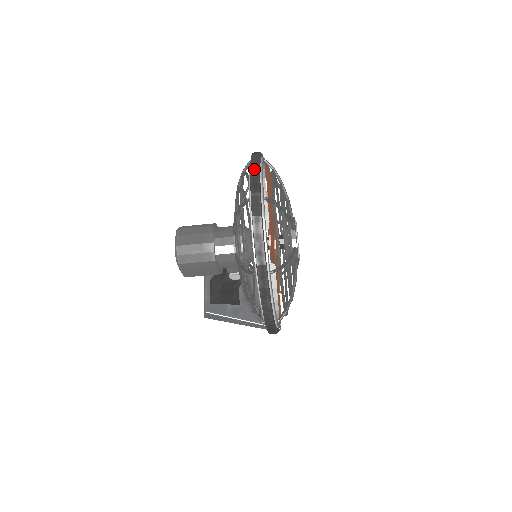
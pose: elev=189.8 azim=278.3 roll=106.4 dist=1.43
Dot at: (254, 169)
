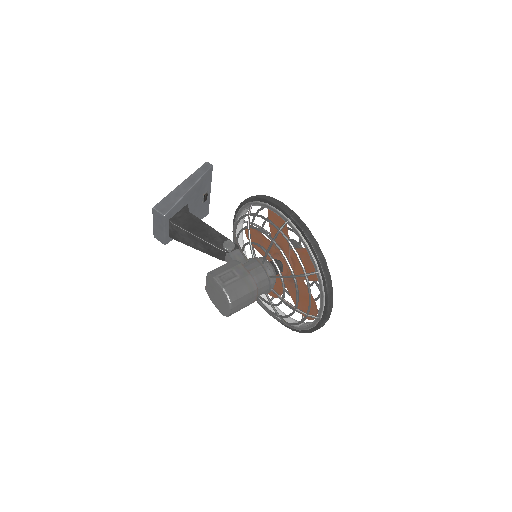
Dot at: (330, 304)
